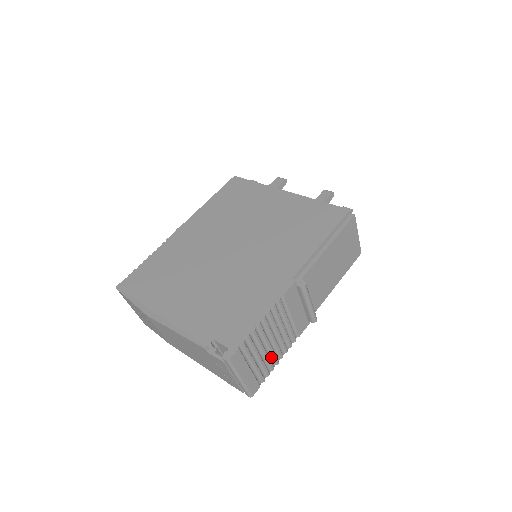
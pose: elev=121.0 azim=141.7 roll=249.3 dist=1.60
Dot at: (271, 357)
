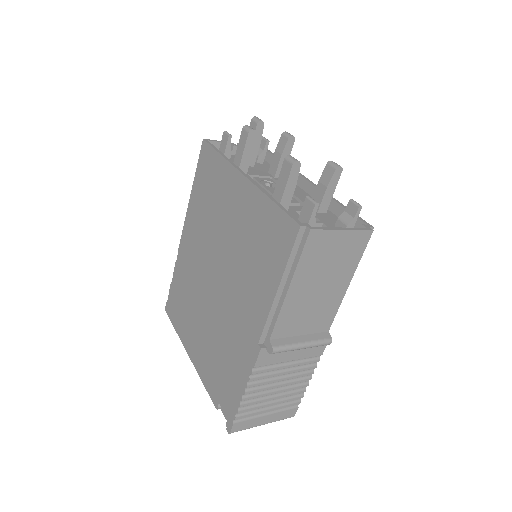
Dot at: (292, 389)
